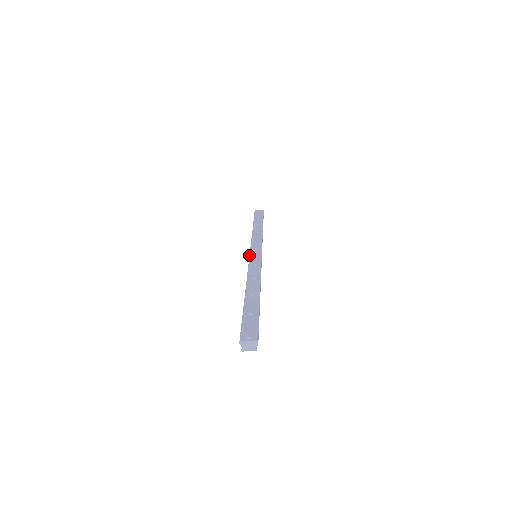
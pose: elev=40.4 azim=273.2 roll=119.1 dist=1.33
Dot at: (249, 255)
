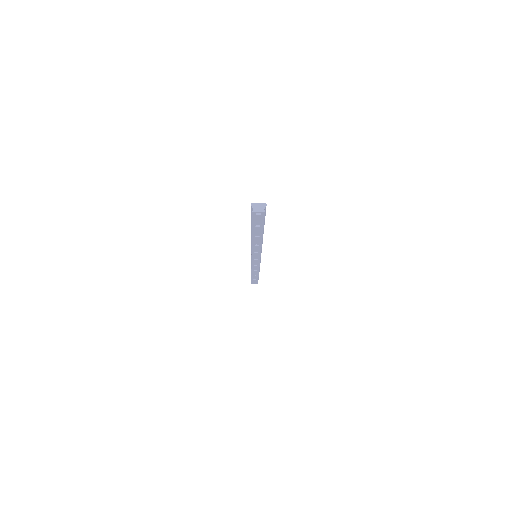
Dot at: occluded
